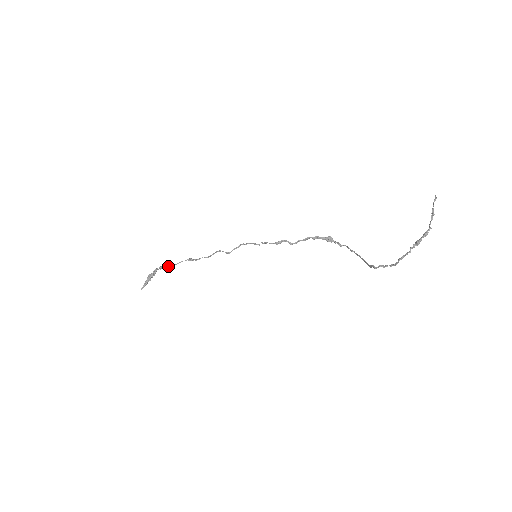
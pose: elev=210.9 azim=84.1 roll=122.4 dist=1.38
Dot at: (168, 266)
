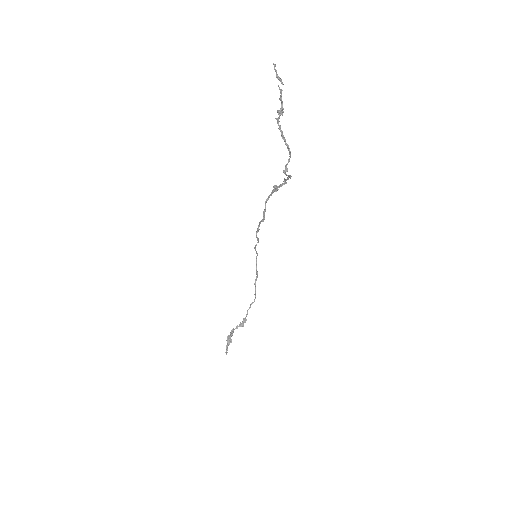
Dot at: (242, 322)
